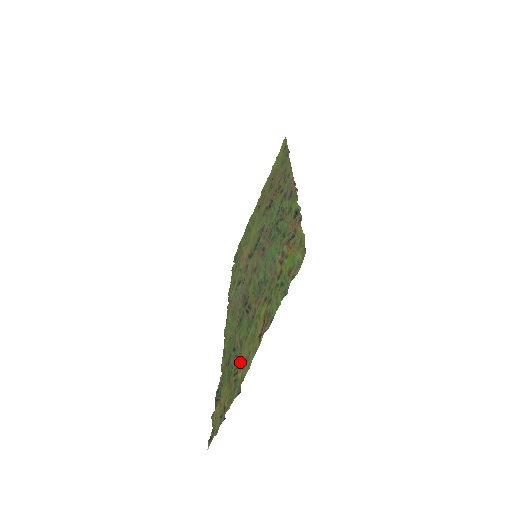
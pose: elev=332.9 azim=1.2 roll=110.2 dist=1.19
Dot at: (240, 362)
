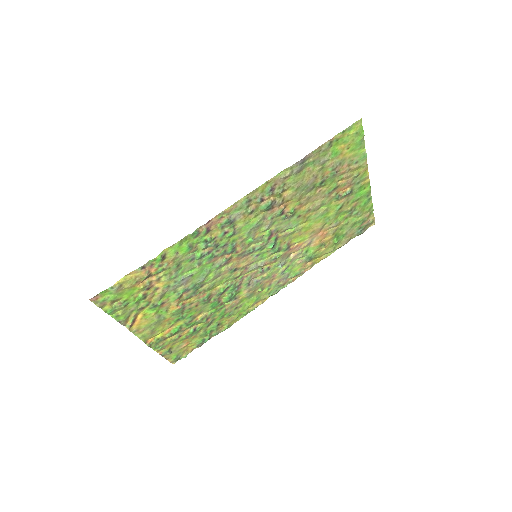
Dot at: (164, 331)
